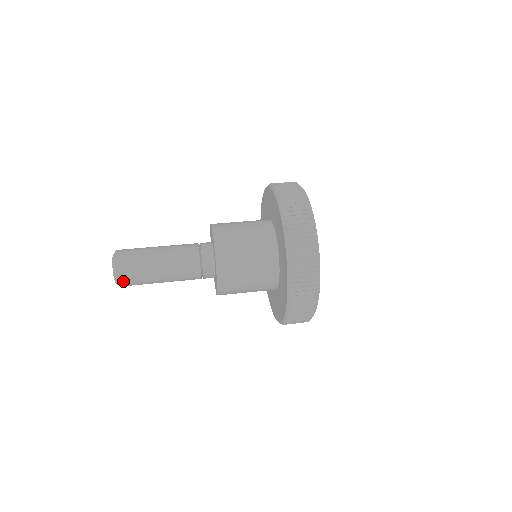
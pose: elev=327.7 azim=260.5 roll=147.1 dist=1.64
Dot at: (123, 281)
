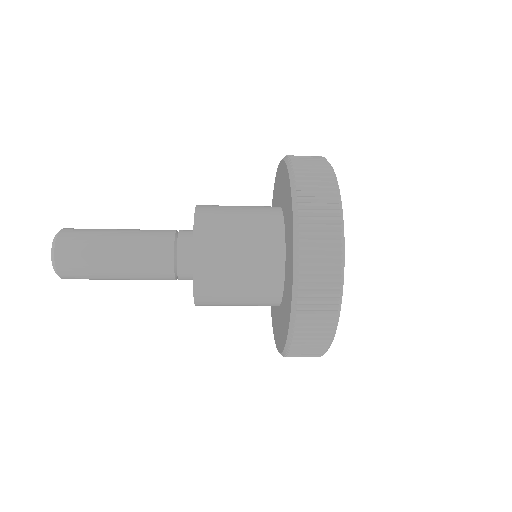
Dot at: (64, 240)
